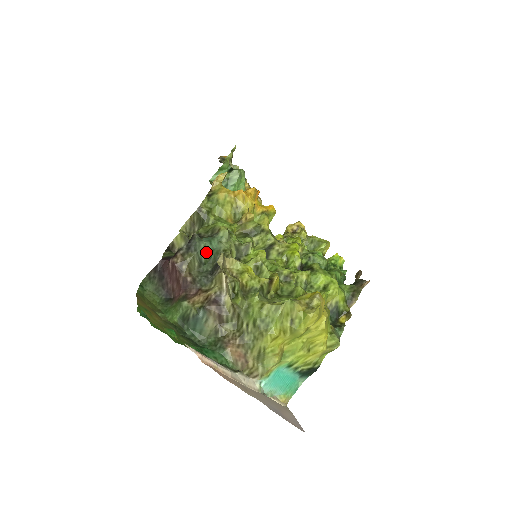
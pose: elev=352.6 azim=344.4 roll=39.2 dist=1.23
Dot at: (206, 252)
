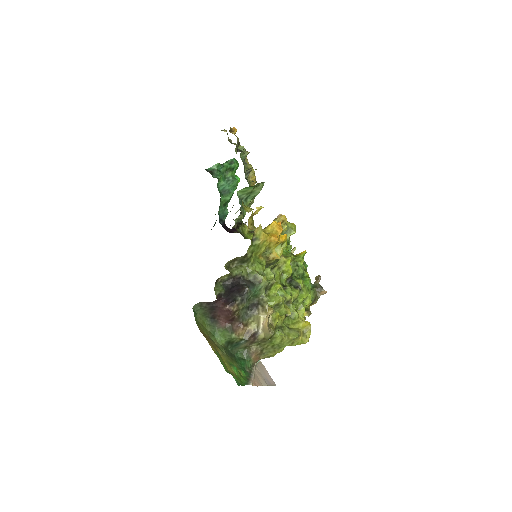
Dot at: (250, 297)
